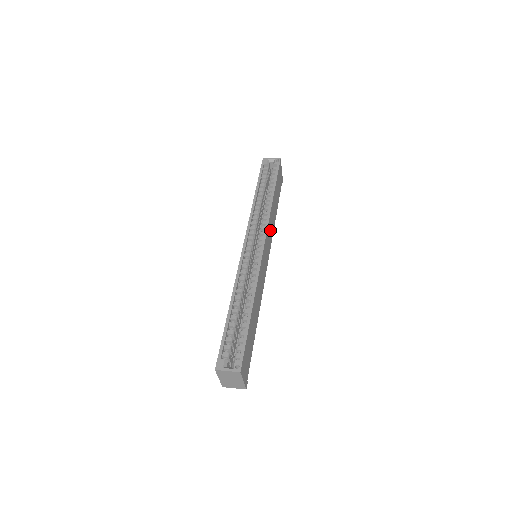
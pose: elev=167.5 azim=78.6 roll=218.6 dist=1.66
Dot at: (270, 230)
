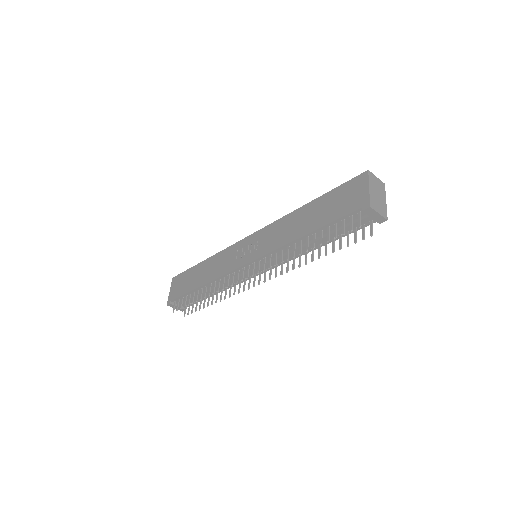
Dot at: occluded
